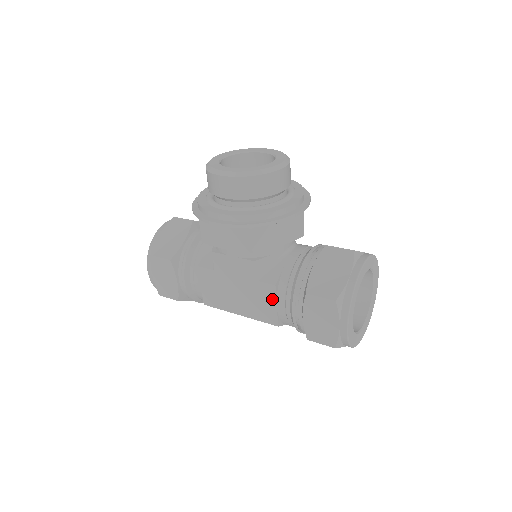
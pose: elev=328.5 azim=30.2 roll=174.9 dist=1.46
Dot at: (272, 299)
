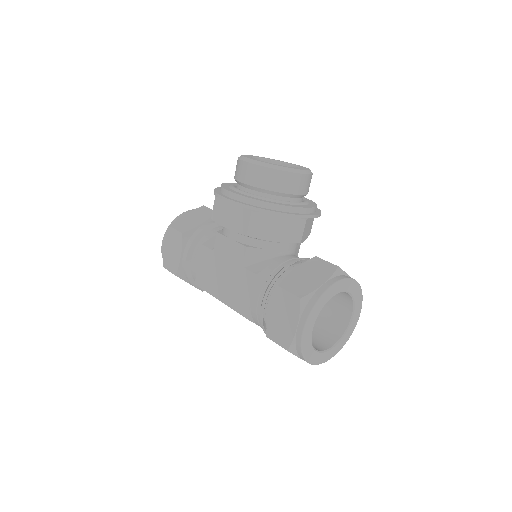
Dot at: (250, 288)
